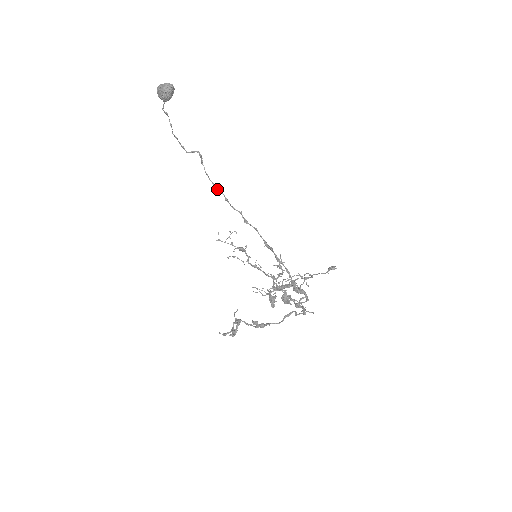
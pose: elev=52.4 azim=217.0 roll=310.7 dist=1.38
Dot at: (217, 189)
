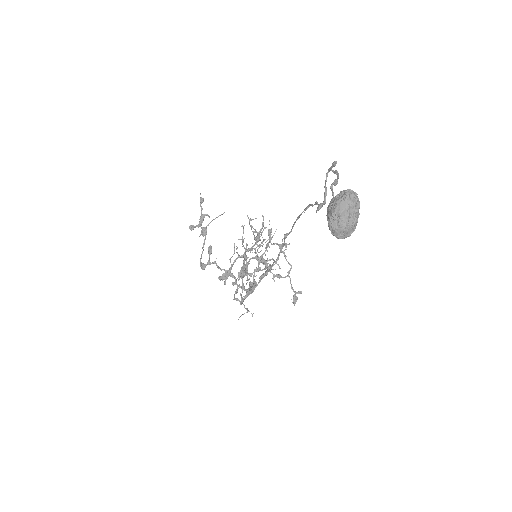
Dot at: (294, 223)
